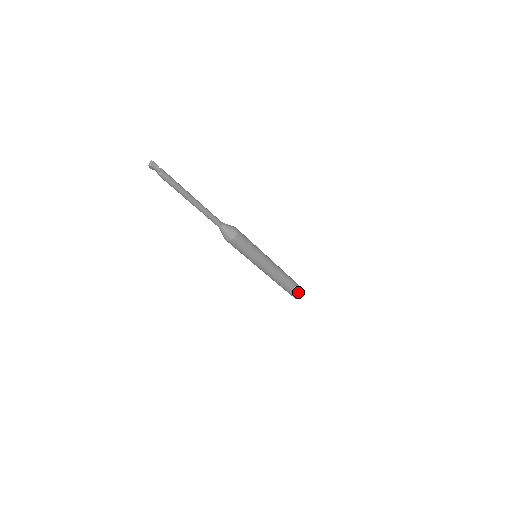
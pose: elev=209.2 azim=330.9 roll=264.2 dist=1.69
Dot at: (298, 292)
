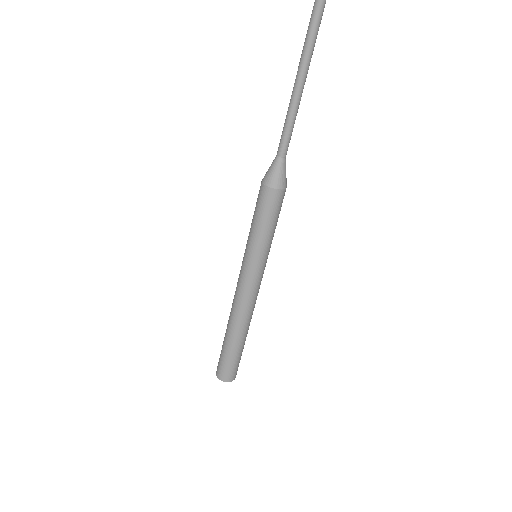
Dot at: (236, 368)
